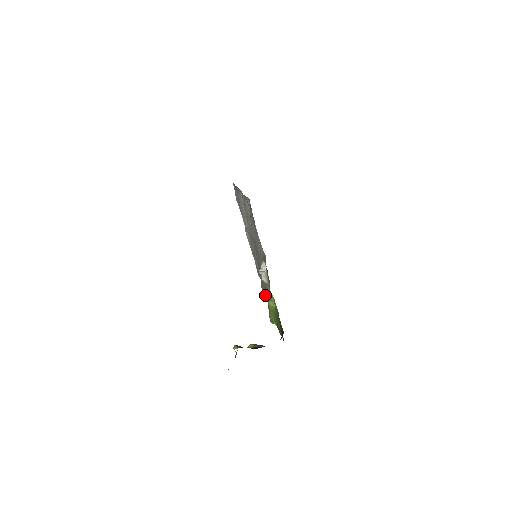
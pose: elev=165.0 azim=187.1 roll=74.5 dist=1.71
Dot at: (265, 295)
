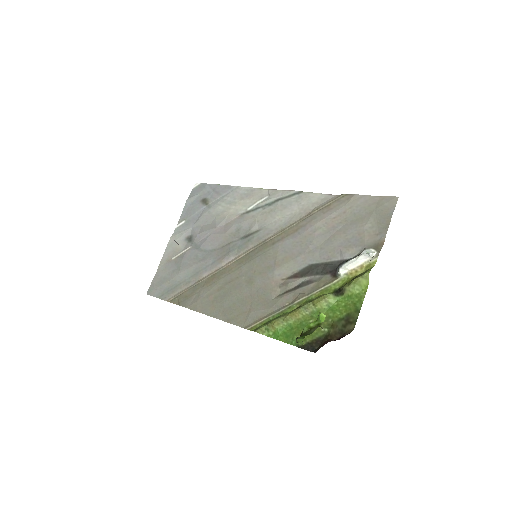
Dot at: (211, 308)
